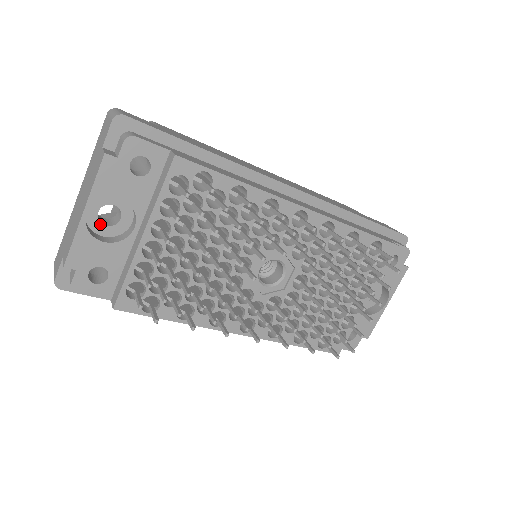
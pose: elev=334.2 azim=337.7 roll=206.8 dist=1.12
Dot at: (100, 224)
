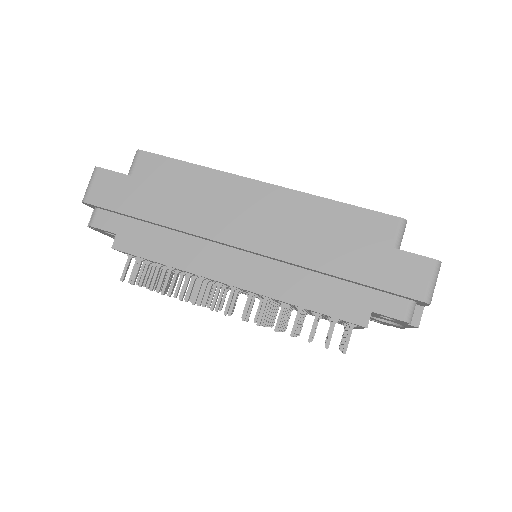
Dot at: occluded
